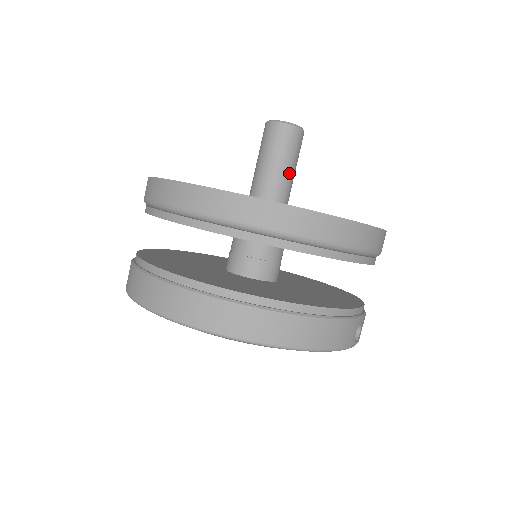
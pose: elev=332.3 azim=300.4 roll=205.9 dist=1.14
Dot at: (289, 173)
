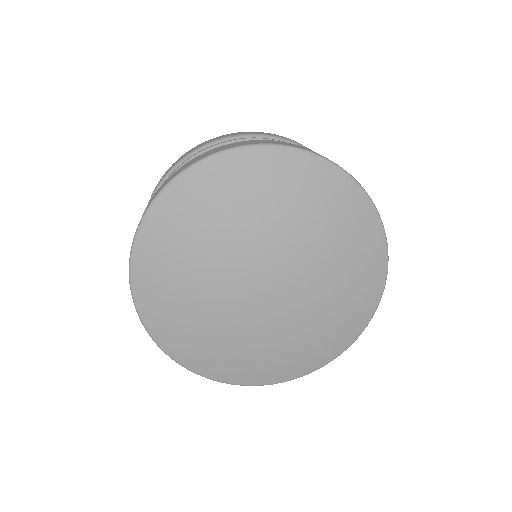
Dot at: occluded
